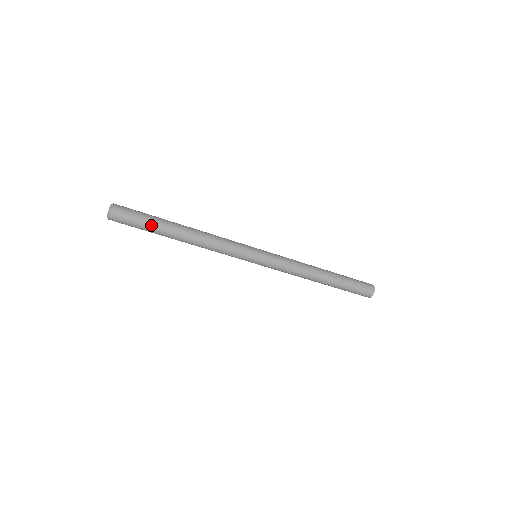
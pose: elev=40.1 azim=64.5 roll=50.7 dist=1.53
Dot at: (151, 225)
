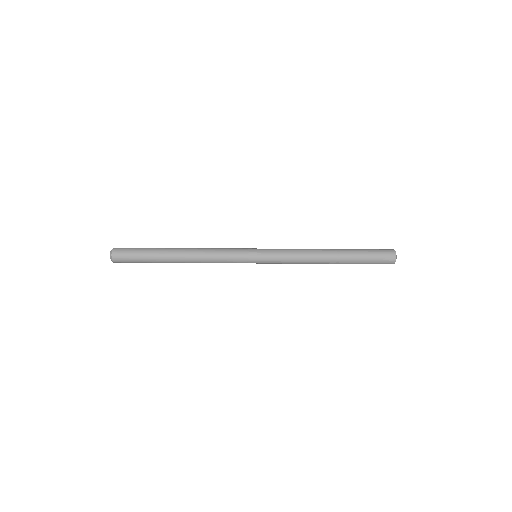
Dot at: (149, 262)
